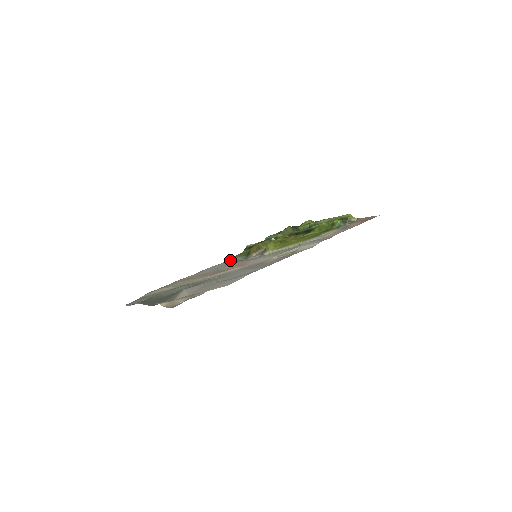
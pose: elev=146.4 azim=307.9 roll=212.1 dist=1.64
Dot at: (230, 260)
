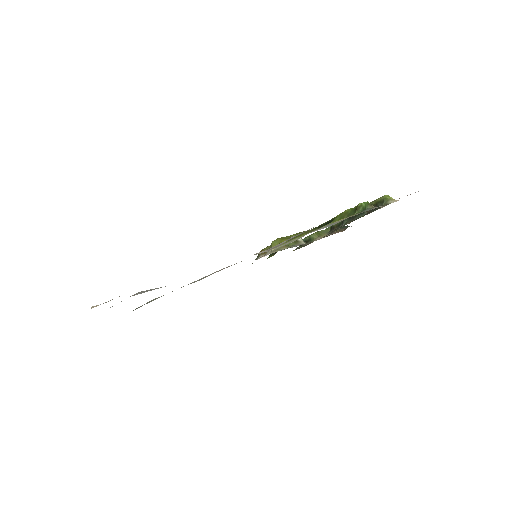
Dot at: occluded
